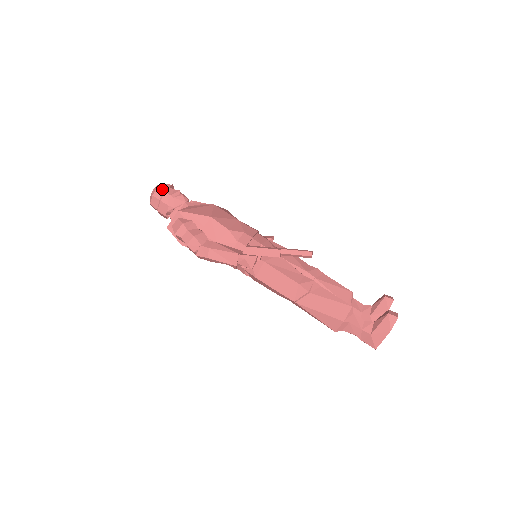
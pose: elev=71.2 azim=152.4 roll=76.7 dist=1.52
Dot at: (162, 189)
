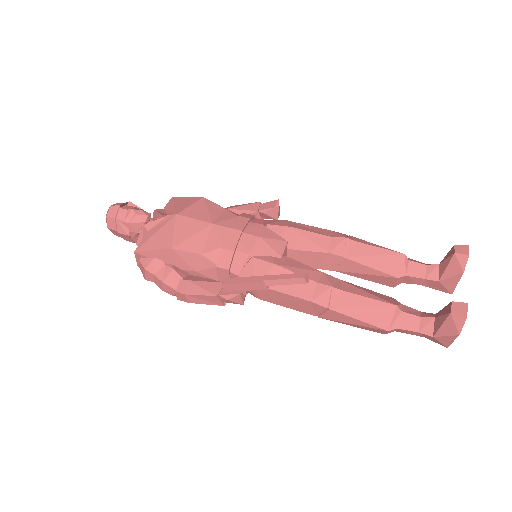
Dot at: (112, 218)
